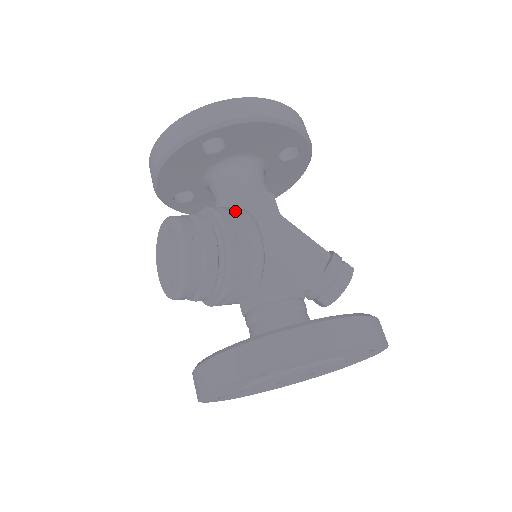
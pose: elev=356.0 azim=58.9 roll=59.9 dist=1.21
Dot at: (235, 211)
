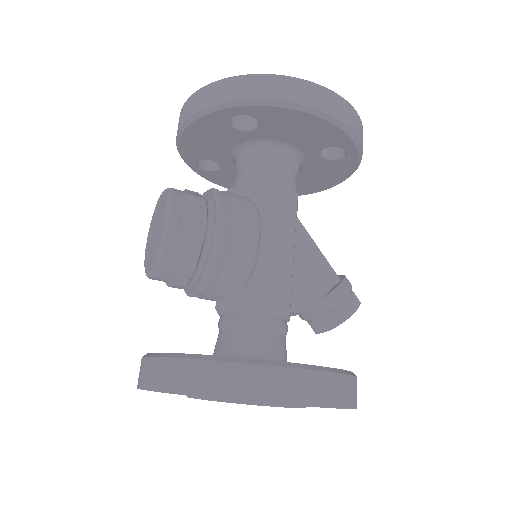
Dot at: (241, 204)
